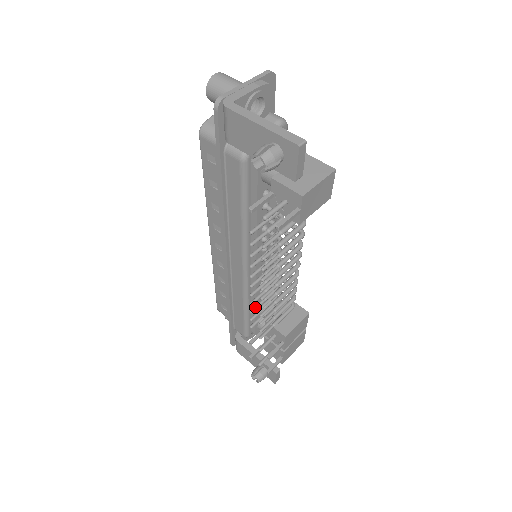
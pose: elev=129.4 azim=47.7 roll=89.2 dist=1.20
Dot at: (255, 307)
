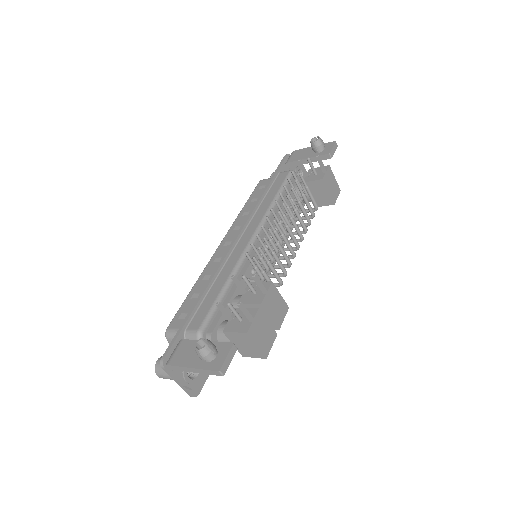
Dot at: (260, 238)
